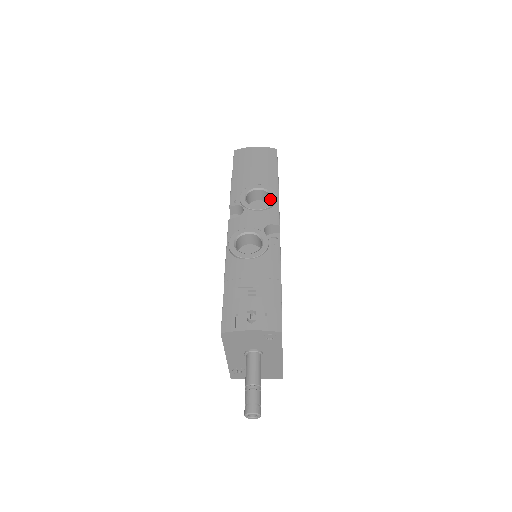
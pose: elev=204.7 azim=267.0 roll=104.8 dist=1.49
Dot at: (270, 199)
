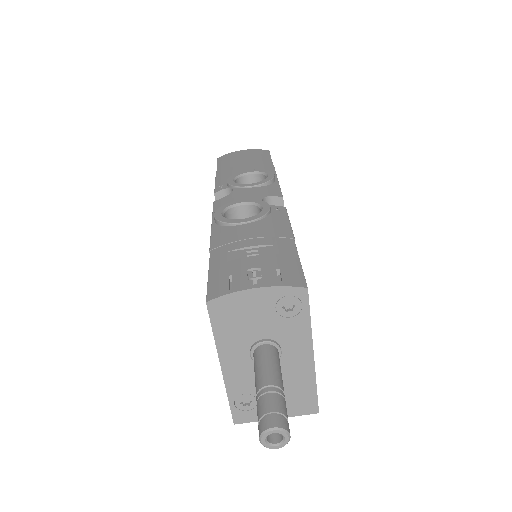
Dot at: (266, 177)
